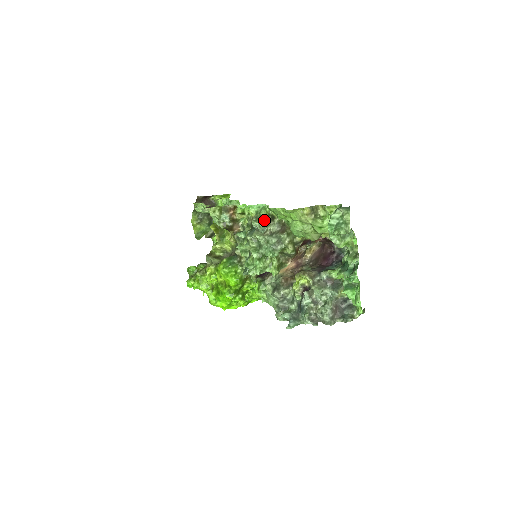
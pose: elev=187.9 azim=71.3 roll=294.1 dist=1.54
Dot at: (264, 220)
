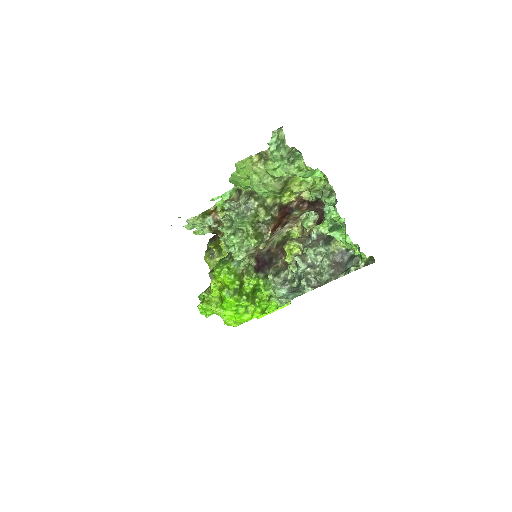
Dot at: (235, 199)
